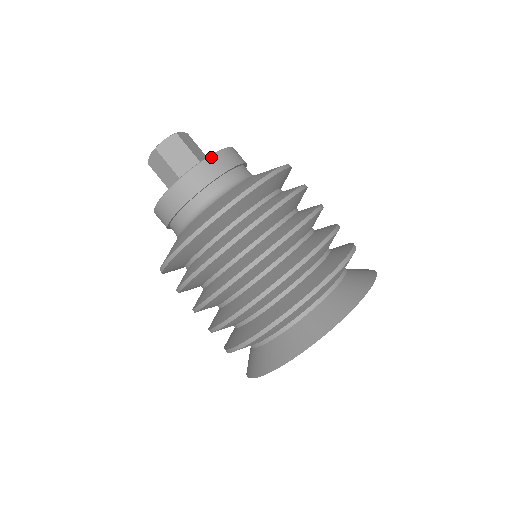
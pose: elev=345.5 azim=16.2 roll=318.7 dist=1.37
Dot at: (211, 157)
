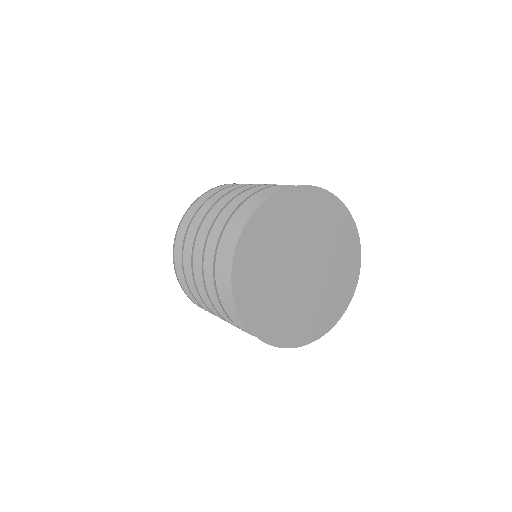
Dot at: occluded
